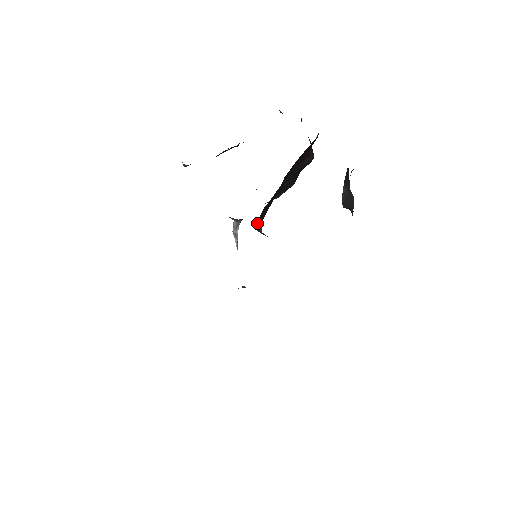
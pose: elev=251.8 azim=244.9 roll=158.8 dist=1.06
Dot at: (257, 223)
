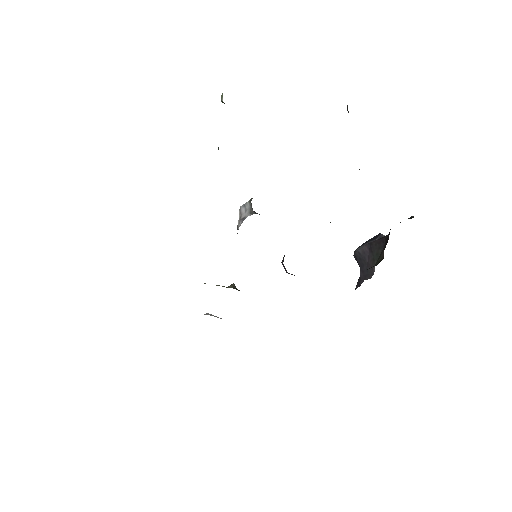
Dot at: occluded
